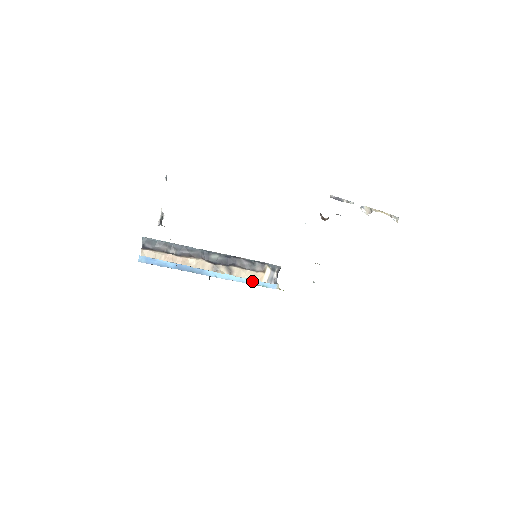
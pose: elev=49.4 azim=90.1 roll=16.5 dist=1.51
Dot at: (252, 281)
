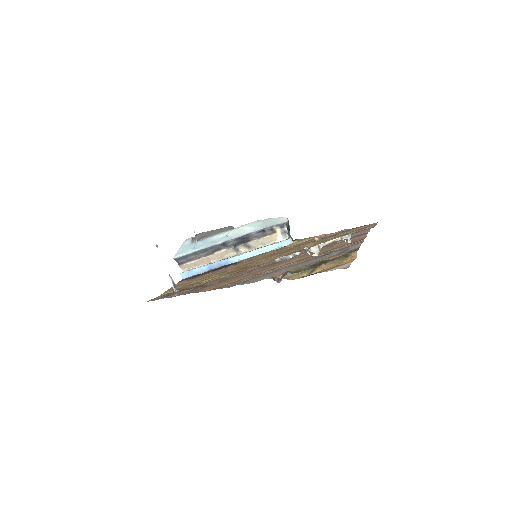
Dot at: (268, 248)
